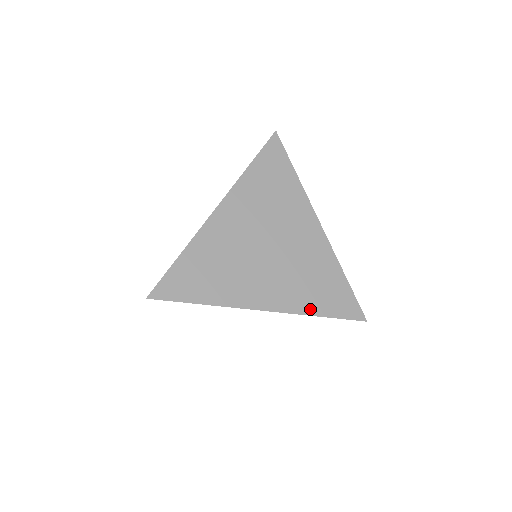
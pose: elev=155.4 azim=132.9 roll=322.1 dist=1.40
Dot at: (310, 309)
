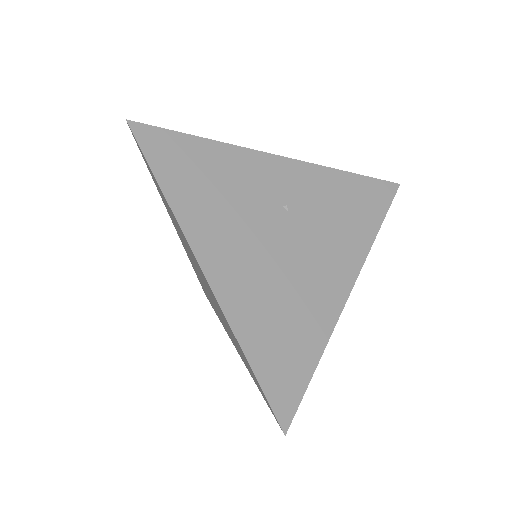
Dot at: (368, 235)
